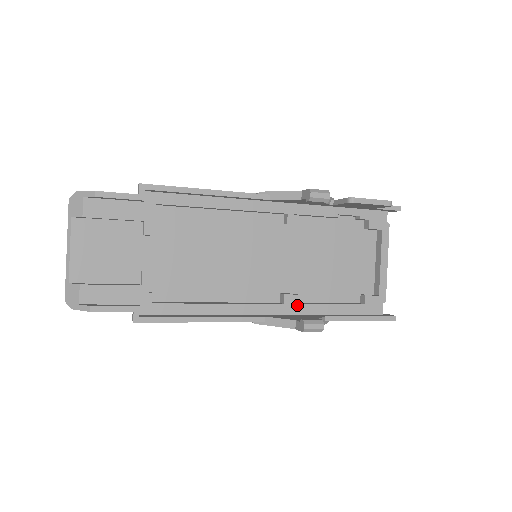
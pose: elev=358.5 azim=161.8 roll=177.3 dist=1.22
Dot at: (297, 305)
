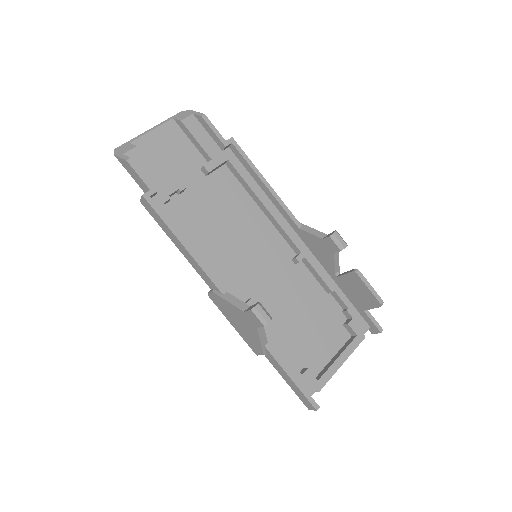
Dot at: occluded
